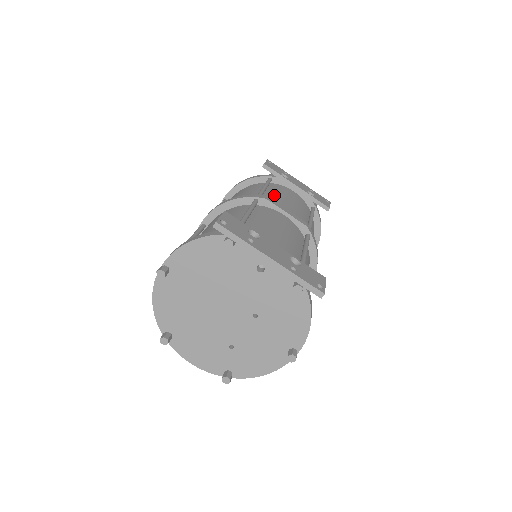
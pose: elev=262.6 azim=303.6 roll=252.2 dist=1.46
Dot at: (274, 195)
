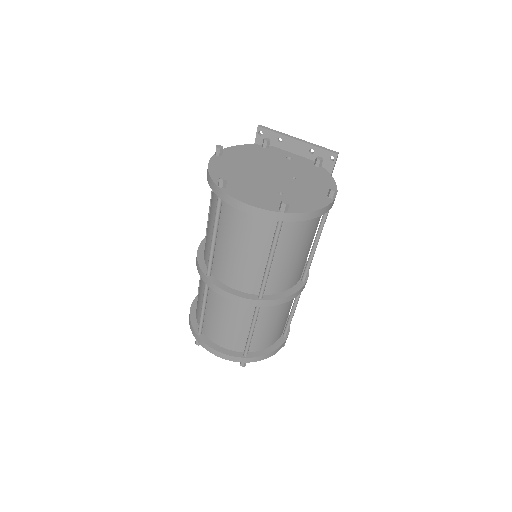
Dot at: occluded
